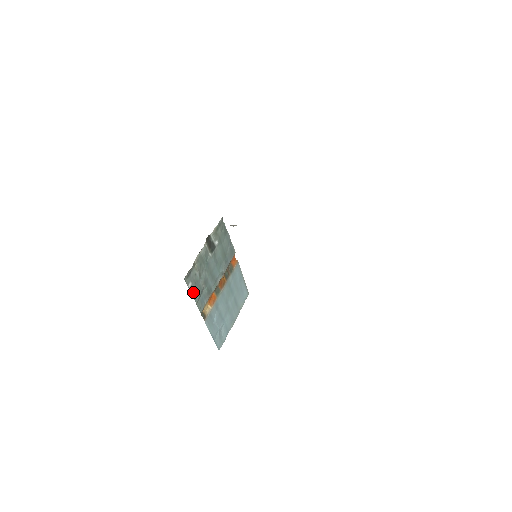
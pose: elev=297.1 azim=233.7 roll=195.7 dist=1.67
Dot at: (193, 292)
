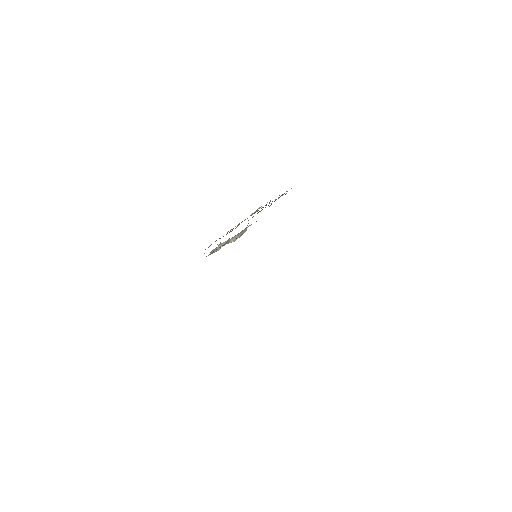
Dot at: occluded
